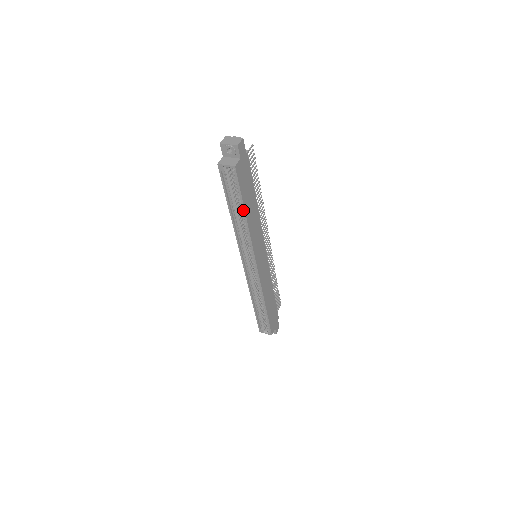
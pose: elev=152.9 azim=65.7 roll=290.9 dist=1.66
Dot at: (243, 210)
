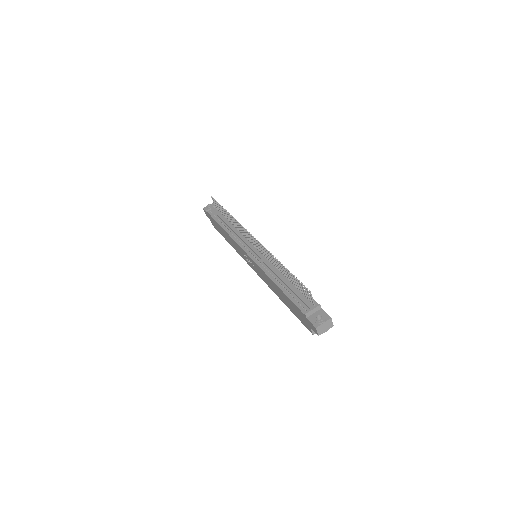
Dot at: occluded
